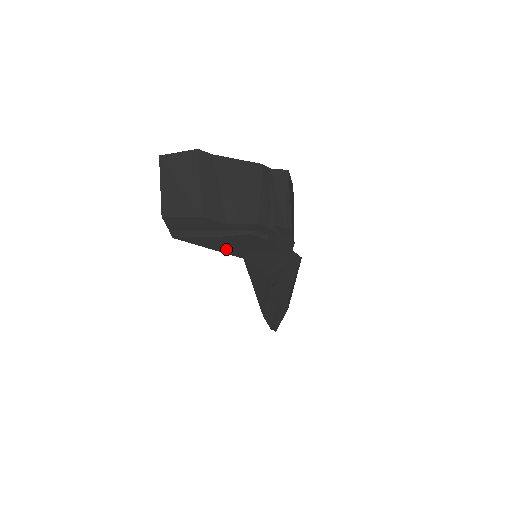
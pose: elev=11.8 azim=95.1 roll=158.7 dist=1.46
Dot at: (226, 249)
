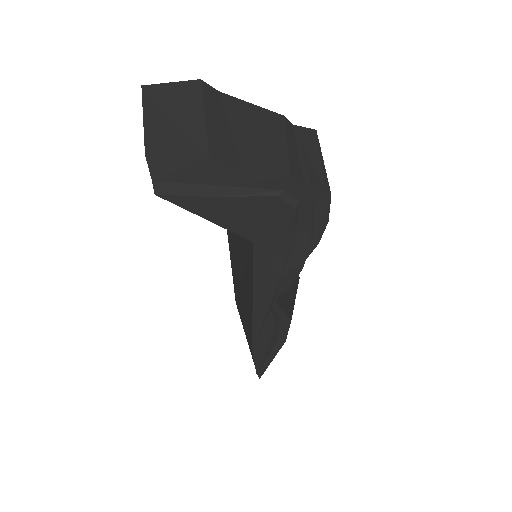
Dot at: (232, 222)
